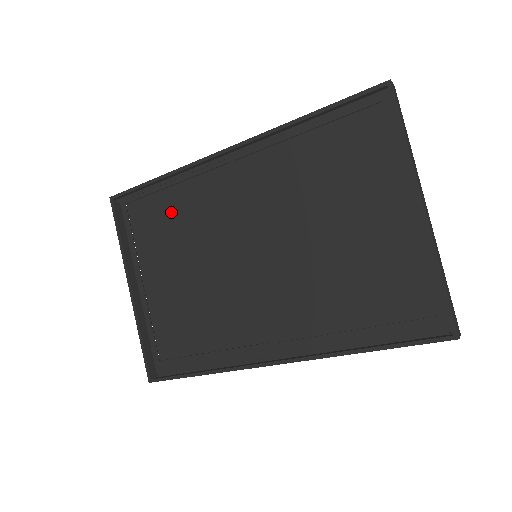
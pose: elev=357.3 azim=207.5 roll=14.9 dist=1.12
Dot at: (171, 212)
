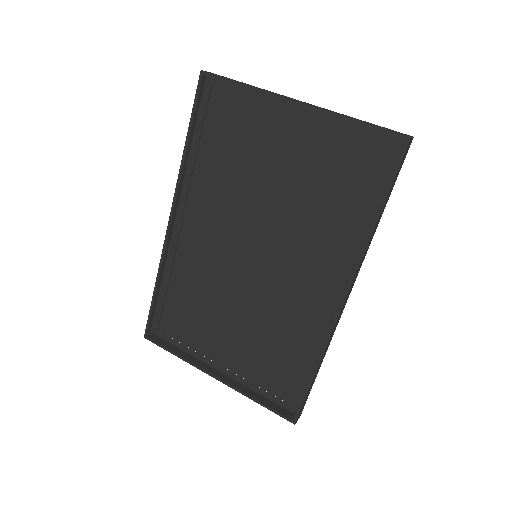
Dot at: (185, 299)
